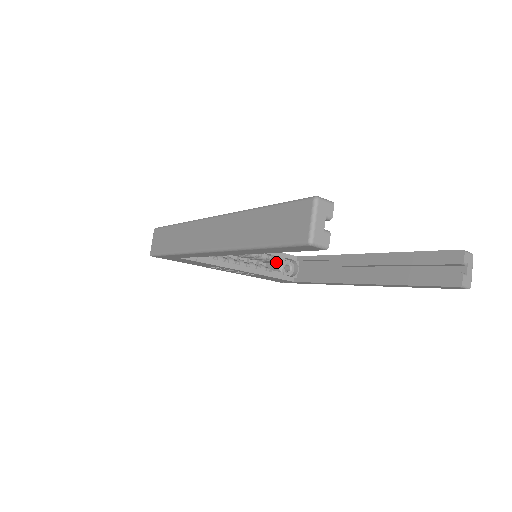
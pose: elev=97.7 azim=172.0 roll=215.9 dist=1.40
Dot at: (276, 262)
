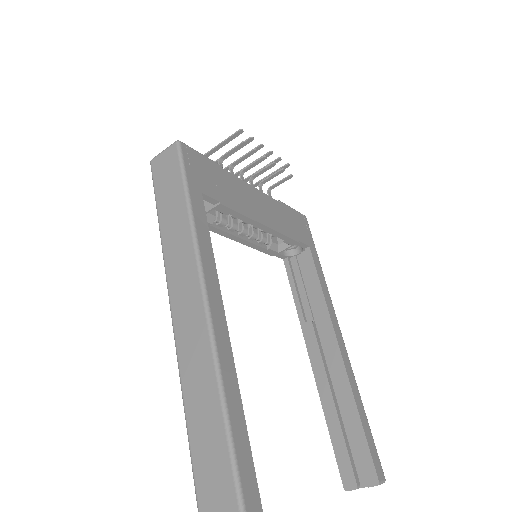
Dot at: occluded
